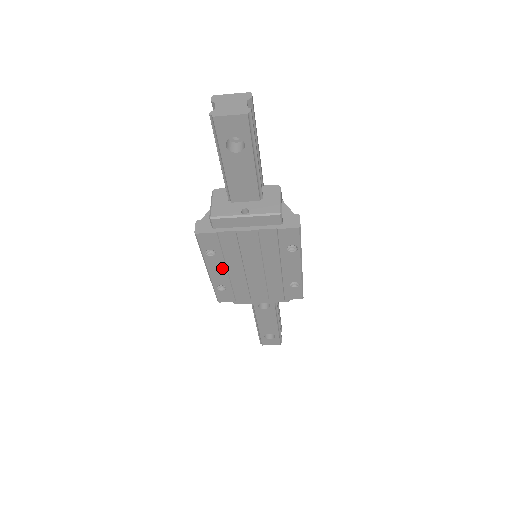
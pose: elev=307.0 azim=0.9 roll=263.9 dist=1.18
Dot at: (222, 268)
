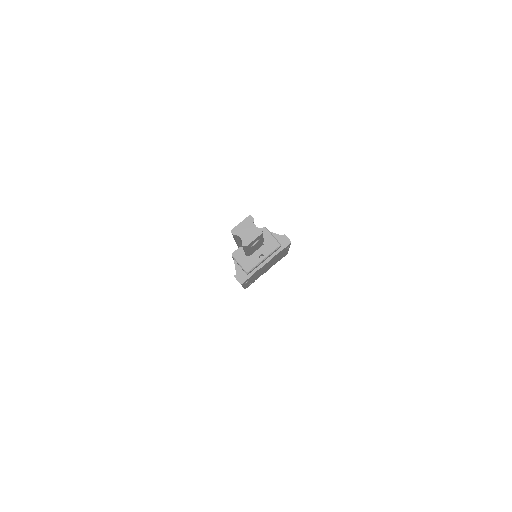
Dot at: (251, 280)
